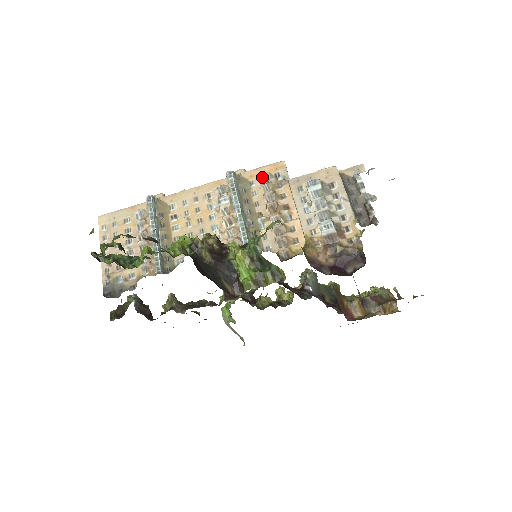
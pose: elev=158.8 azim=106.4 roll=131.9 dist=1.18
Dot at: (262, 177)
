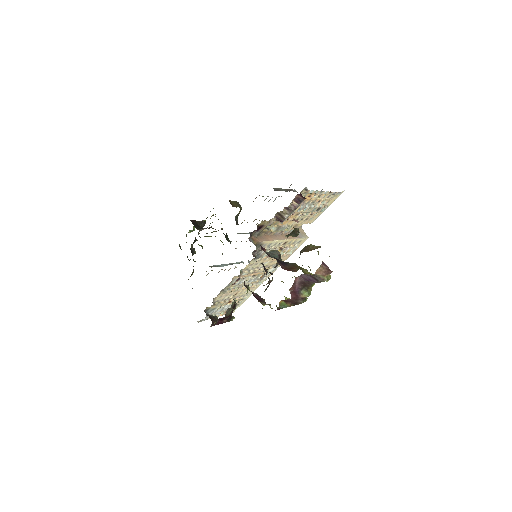
Dot at: occluded
